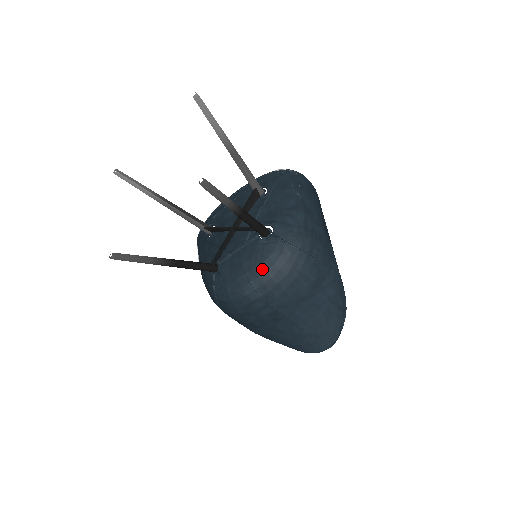
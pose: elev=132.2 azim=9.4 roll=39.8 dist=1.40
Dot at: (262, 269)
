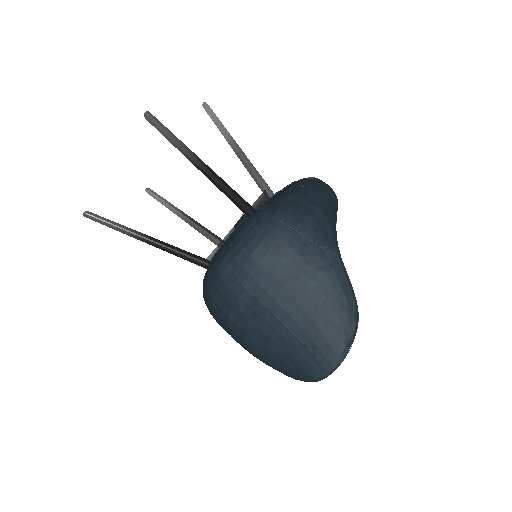
Dot at: (236, 242)
